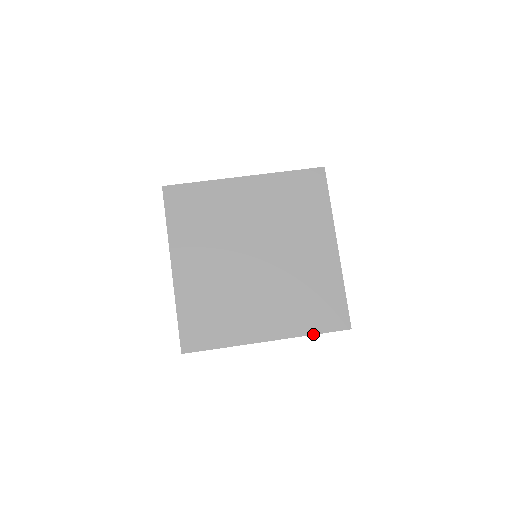
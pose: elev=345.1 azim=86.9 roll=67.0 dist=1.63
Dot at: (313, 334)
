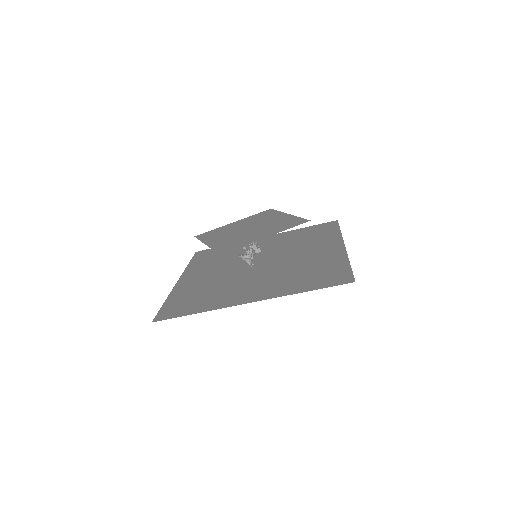
Dot at: (305, 291)
